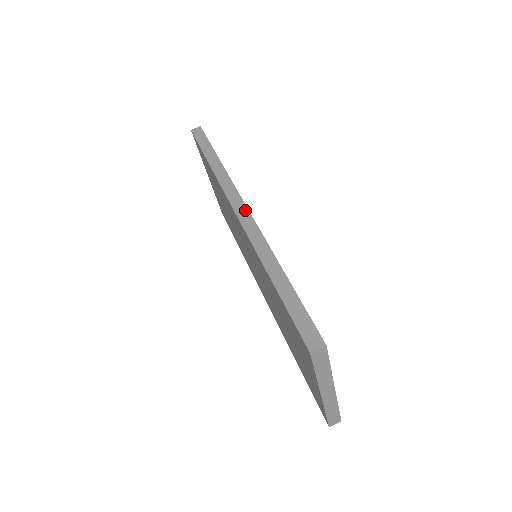
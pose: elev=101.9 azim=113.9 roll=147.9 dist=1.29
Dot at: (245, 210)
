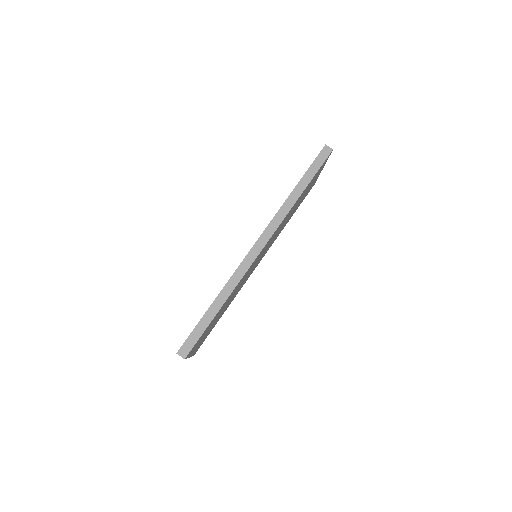
Dot at: (259, 250)
